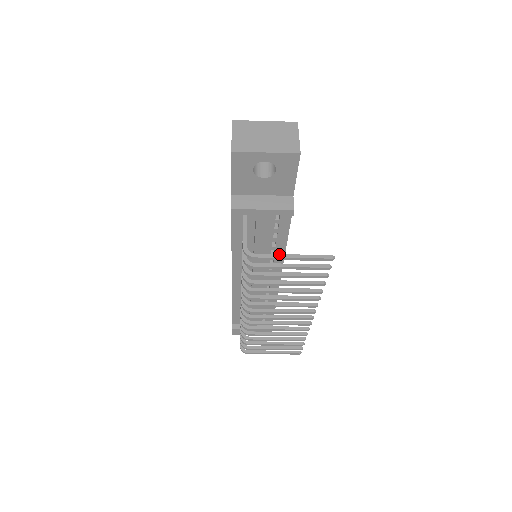
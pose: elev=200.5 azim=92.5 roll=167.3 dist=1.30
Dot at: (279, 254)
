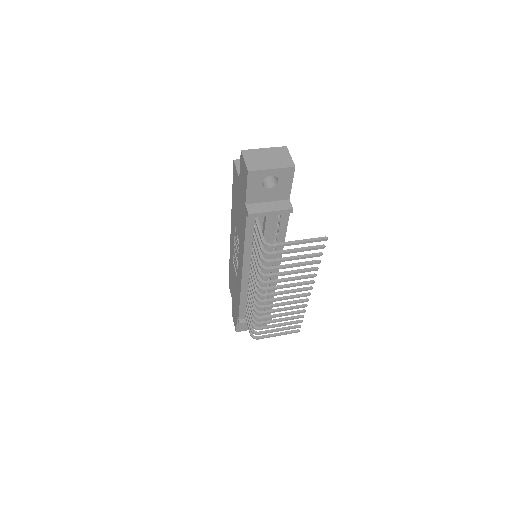
Dot at: (289, 241)
